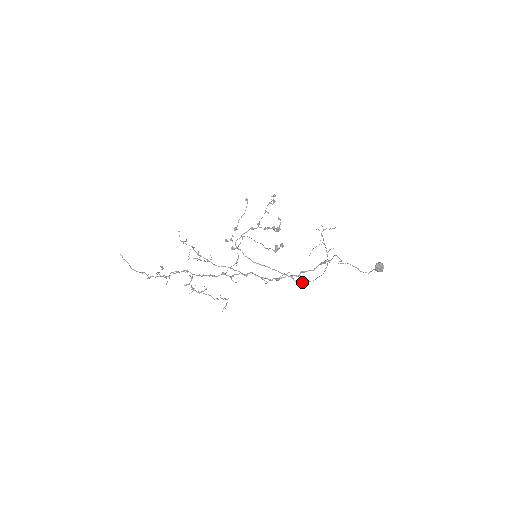
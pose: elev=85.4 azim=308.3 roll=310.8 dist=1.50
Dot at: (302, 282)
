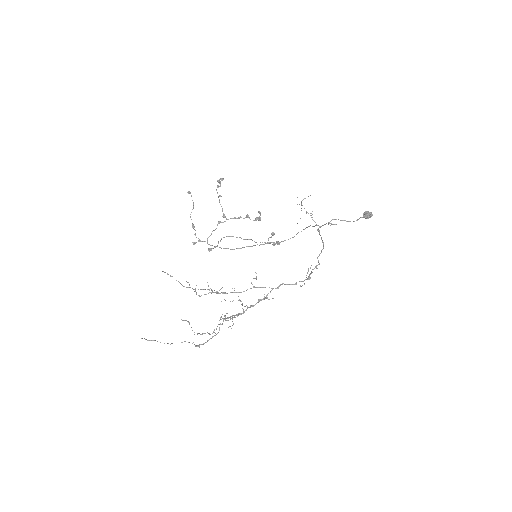
Dot at: occluded
